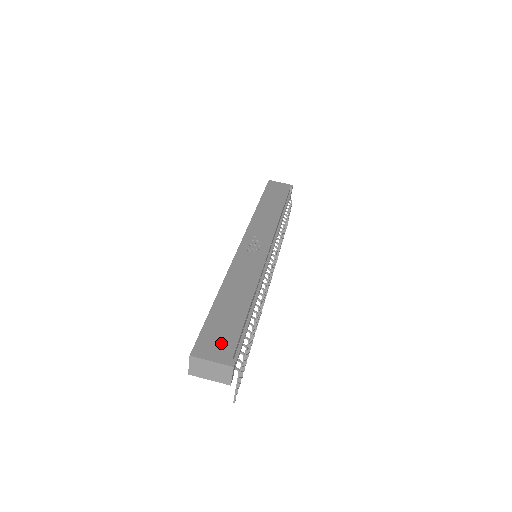
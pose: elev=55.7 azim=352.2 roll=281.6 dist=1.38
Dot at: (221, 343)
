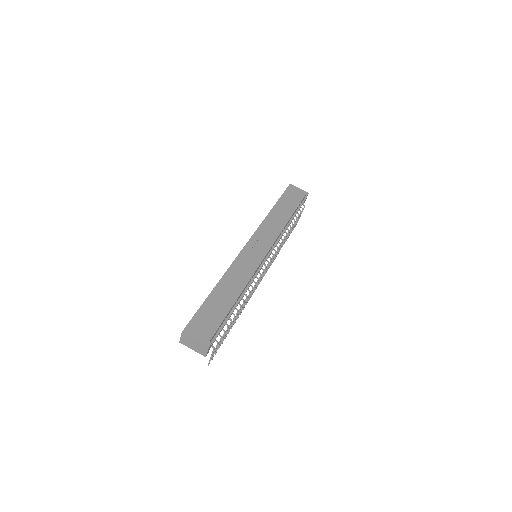
Dot at: (206, 327)
